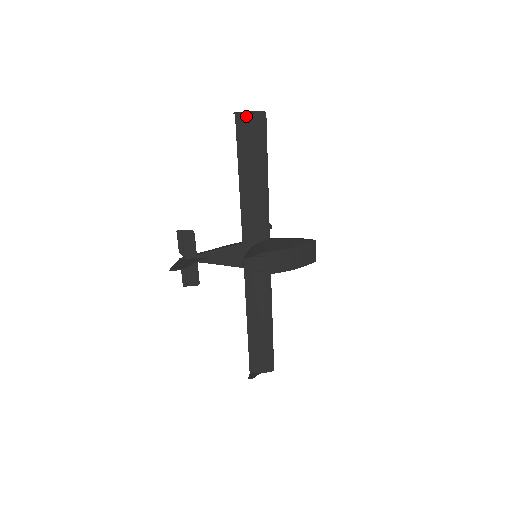
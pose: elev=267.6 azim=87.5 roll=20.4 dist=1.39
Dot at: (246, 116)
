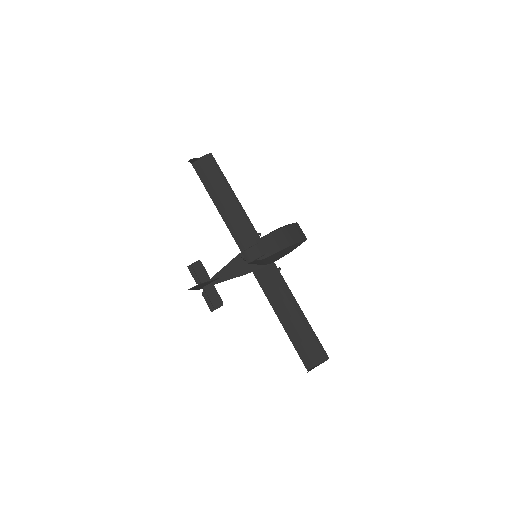
Dot at: (199, 162)
